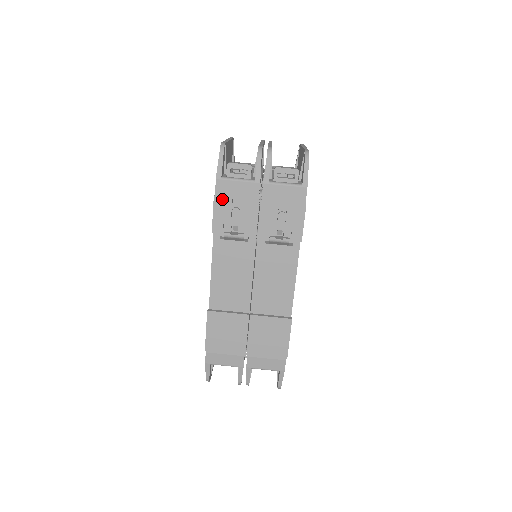
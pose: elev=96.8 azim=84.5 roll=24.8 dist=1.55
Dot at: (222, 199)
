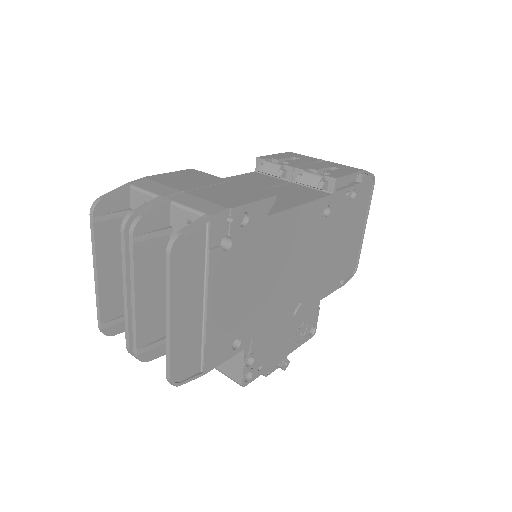
Dot at: (284, 155)
